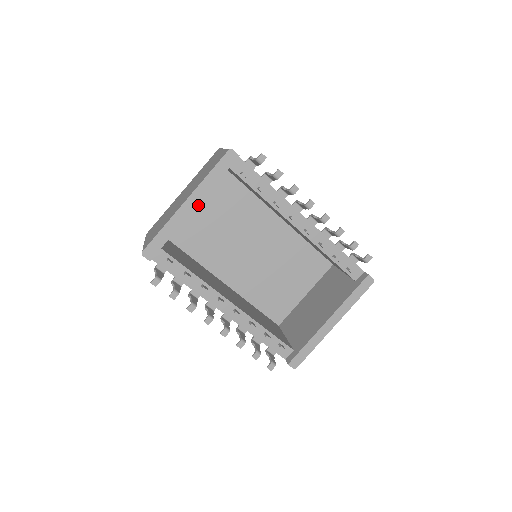
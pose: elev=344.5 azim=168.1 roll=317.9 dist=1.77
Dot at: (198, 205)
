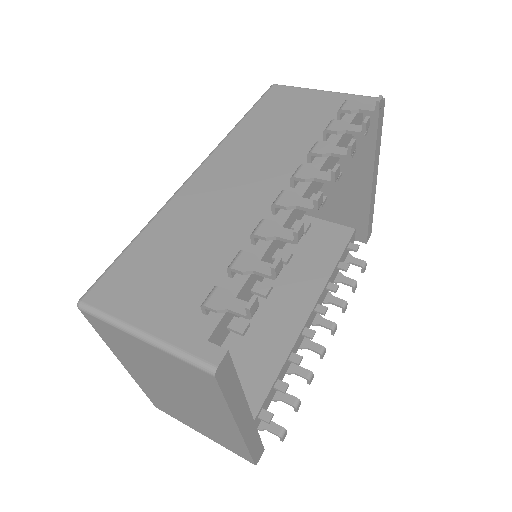
Dot at: occluded
